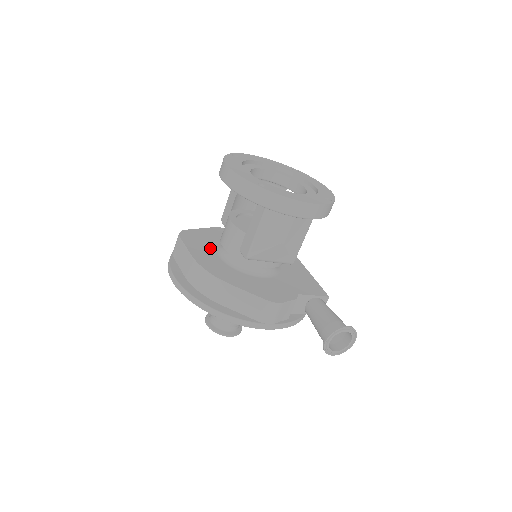
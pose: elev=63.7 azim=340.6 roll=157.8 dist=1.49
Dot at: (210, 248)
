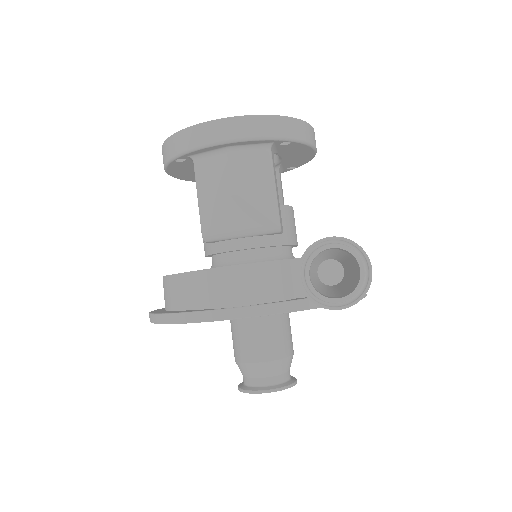
Dot at: occluded
